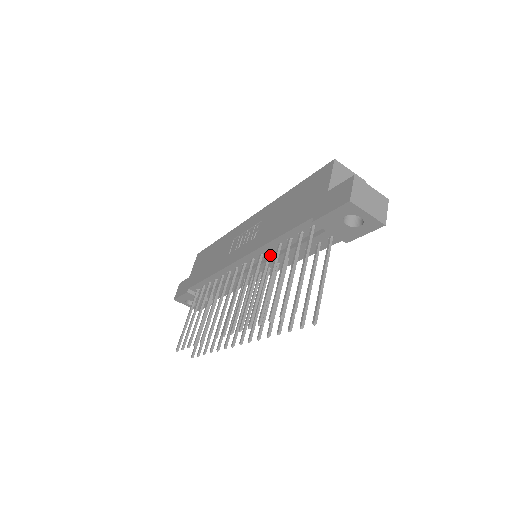
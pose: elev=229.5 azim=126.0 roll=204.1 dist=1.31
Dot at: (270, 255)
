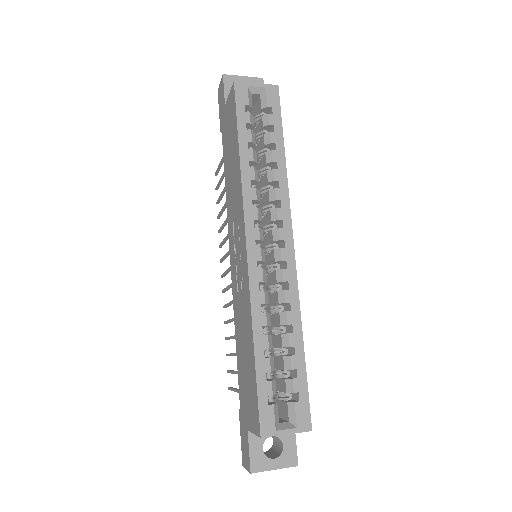
Dot at: occluded
